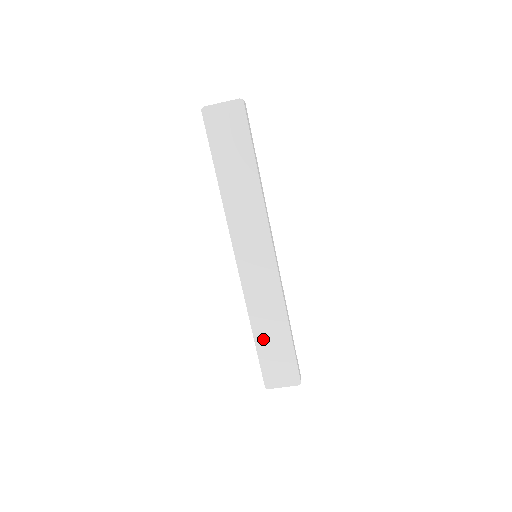
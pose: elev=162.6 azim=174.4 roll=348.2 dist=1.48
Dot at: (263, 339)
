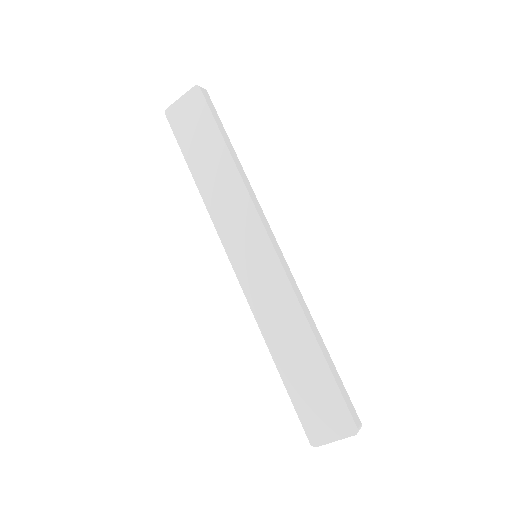
Dot at: (289, 367)
